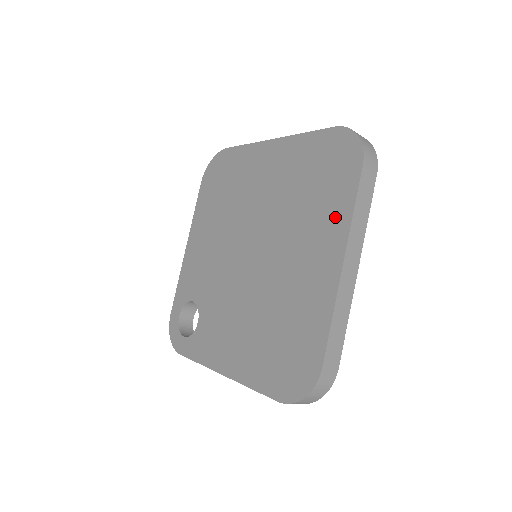
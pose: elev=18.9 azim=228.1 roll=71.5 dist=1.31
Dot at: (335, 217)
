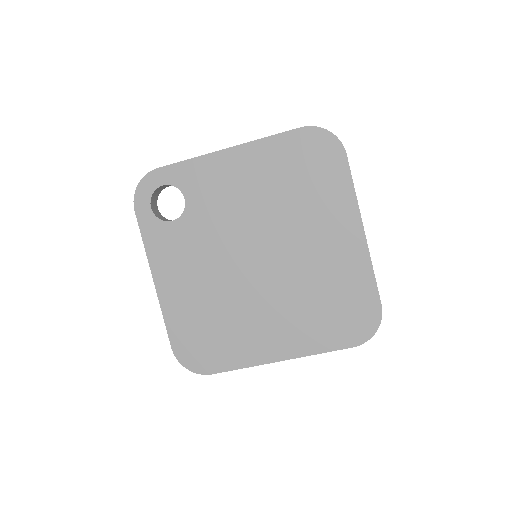
Dot at: (311, 340)
